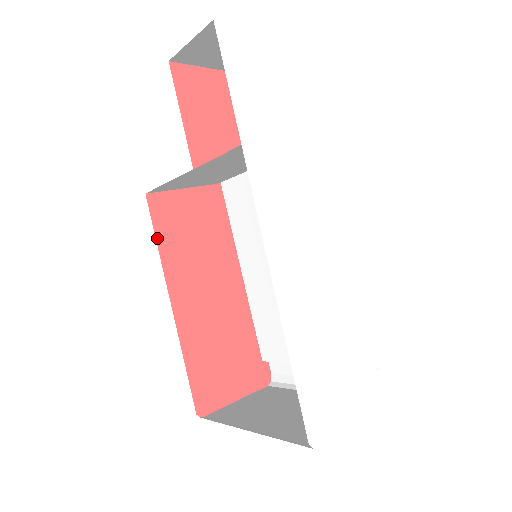
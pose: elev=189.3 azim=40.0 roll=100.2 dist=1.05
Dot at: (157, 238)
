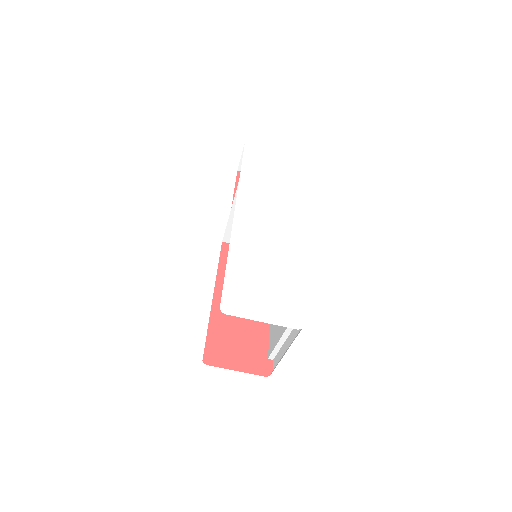
Dot at: (220, 262)
